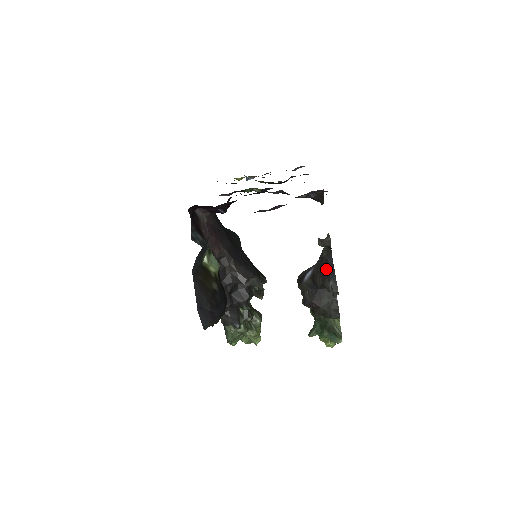
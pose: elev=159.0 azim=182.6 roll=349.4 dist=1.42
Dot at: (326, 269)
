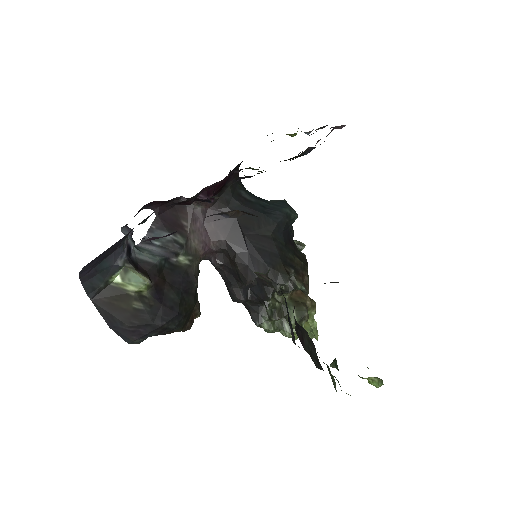
Dot at: occluded
